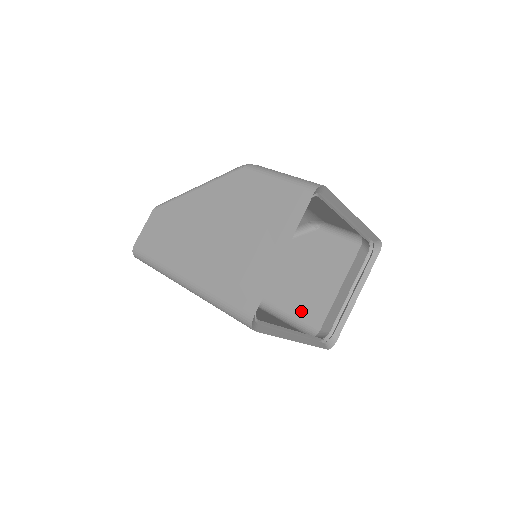
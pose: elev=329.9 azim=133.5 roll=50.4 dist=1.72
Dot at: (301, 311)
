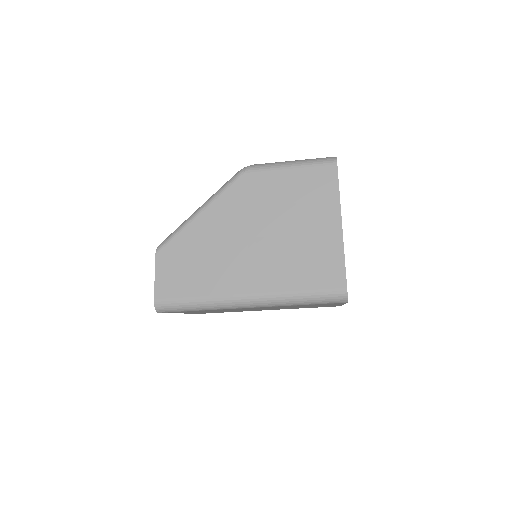
Dot at: occluded
